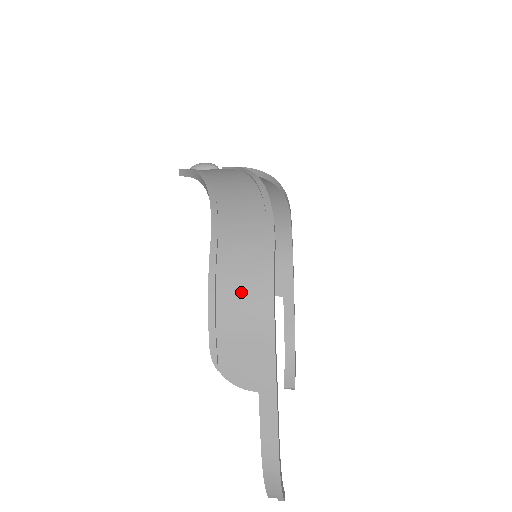
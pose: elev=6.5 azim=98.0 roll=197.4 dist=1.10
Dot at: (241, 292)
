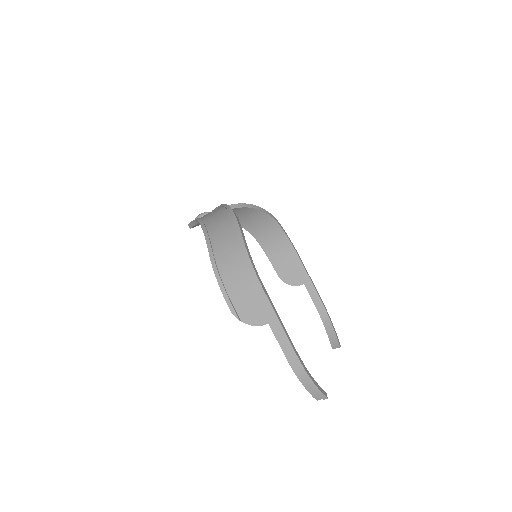
Dot at: (233, 269)
